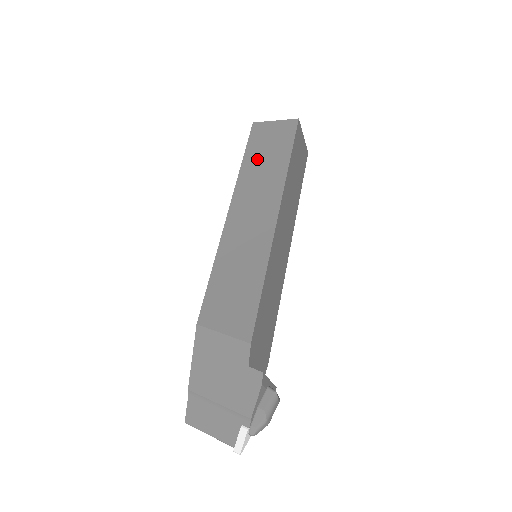
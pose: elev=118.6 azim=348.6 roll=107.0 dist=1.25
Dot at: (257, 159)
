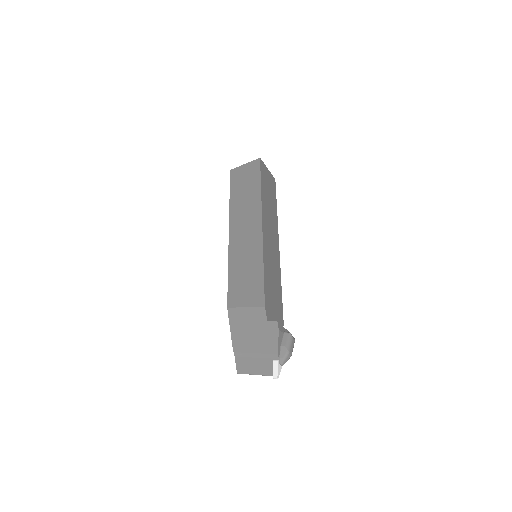
Dot at: (239, 193)
